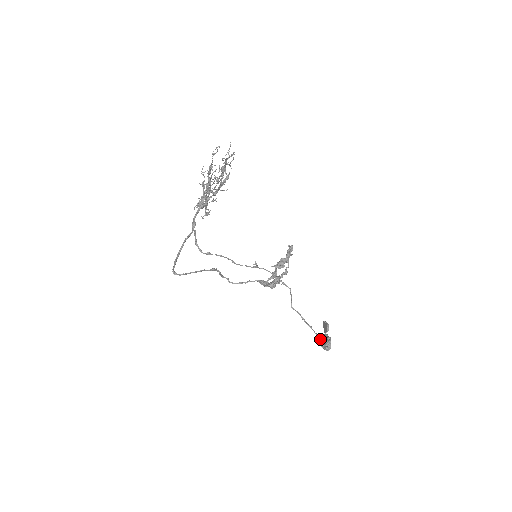
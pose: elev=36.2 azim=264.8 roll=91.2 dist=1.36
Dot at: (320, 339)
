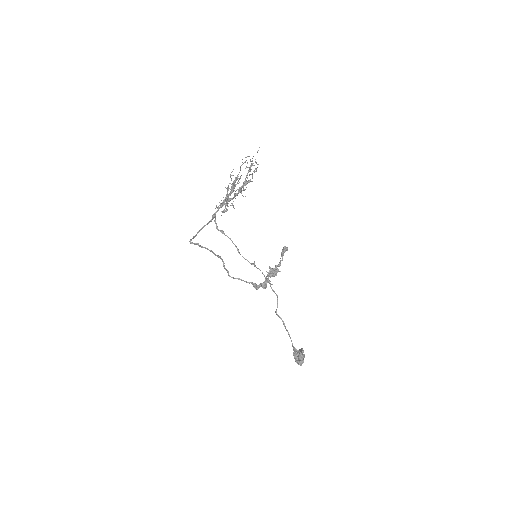
Dot at: (295, 353)
